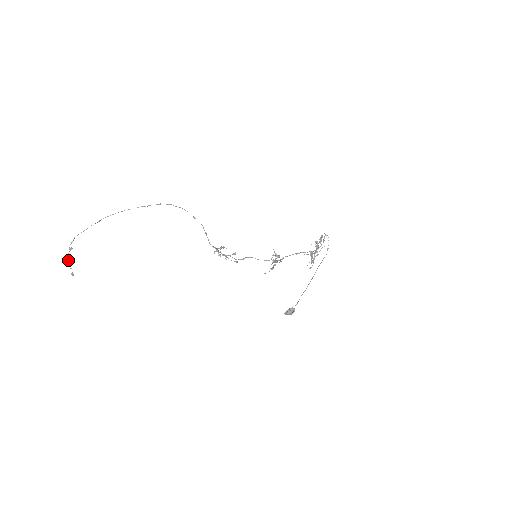
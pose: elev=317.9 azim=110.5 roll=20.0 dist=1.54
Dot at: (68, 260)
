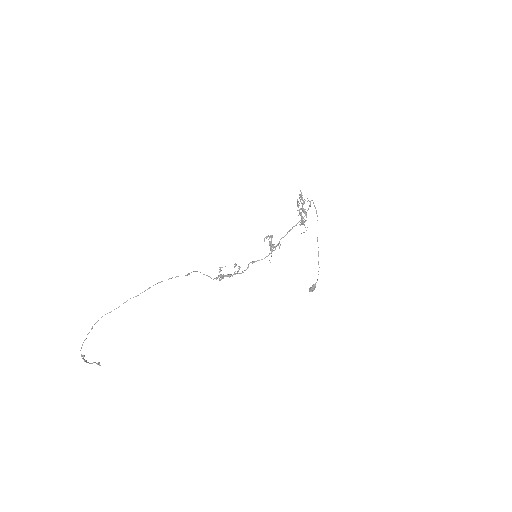
Dot at: (87, 362)
